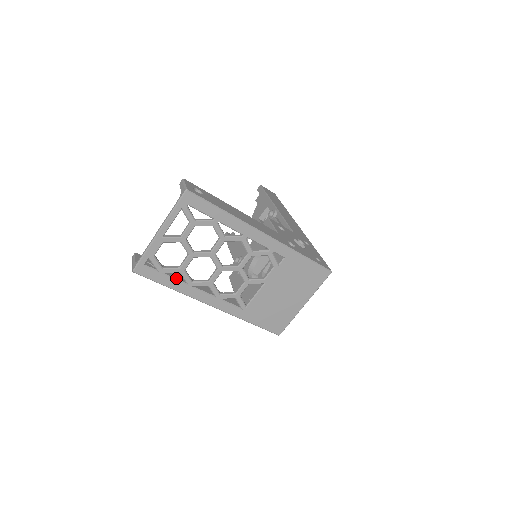
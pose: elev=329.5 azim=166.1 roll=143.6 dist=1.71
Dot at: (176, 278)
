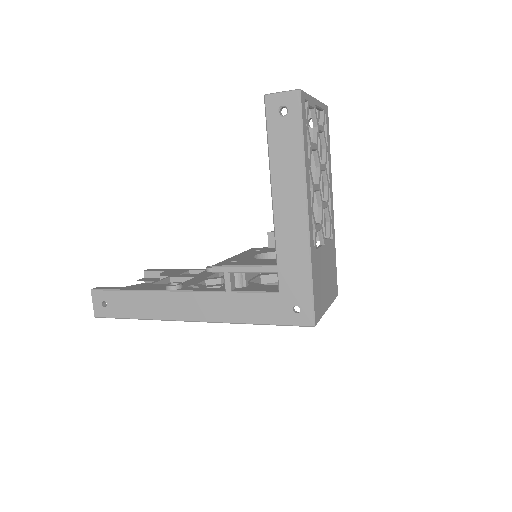
Dot at: (306, 146)
